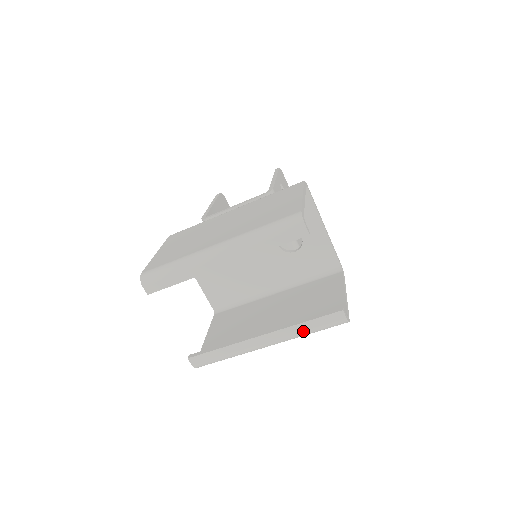
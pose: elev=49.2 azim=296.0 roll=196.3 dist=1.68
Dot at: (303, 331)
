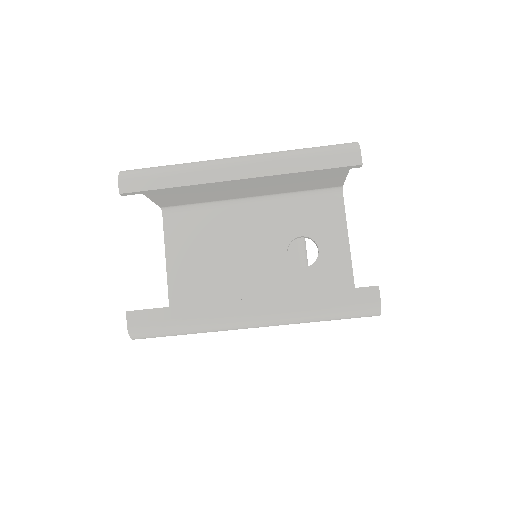
Dot at: (313, 306)
